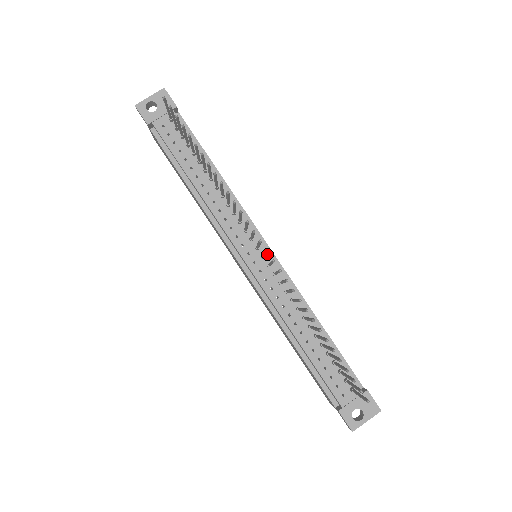
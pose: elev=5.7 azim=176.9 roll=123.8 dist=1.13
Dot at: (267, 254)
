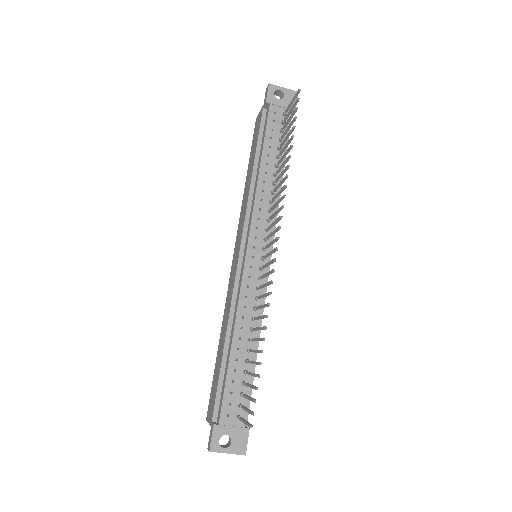
Dot at: (267, 260)
